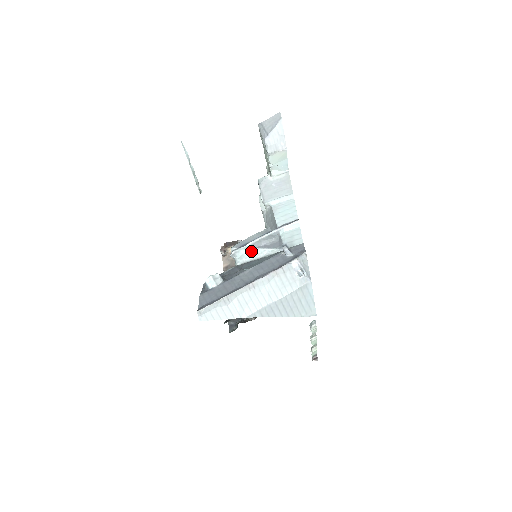
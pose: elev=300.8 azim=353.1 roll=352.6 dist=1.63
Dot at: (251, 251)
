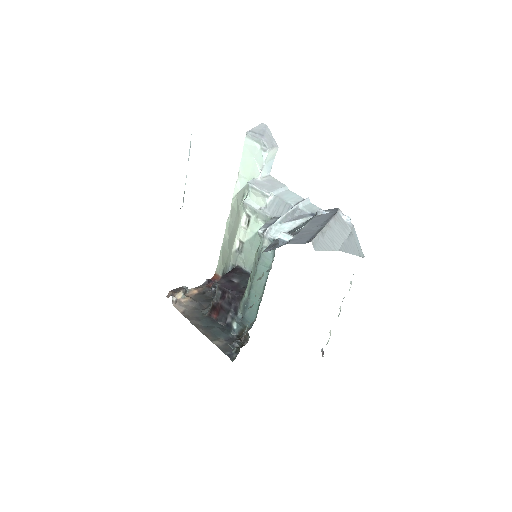
Dot at: (283, 225)
